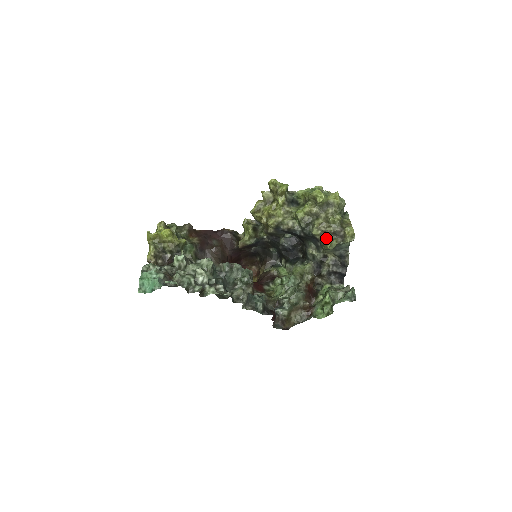
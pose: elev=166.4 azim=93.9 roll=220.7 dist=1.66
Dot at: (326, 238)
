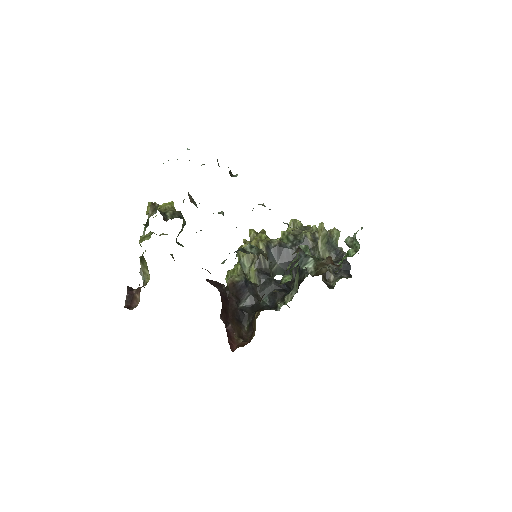
Dot at: (316, 240)
